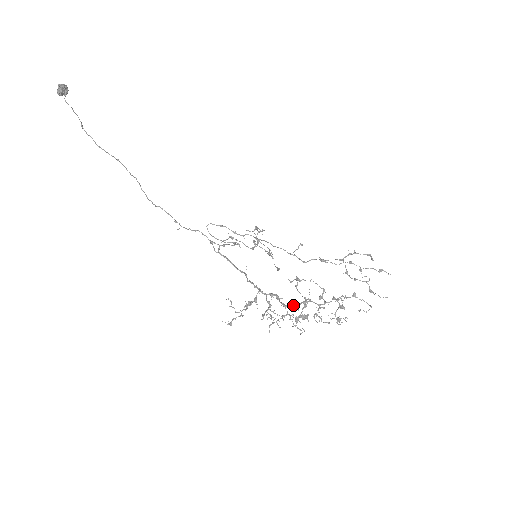
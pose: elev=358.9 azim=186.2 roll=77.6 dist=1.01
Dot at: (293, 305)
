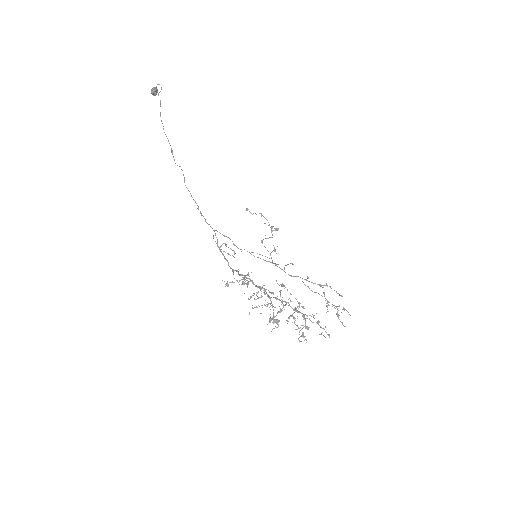
Dot at: occluded
